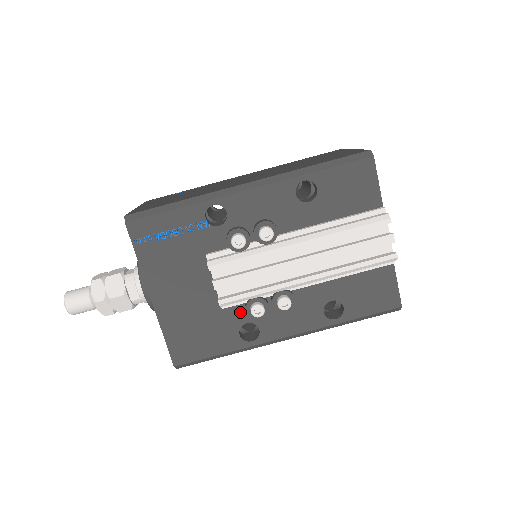
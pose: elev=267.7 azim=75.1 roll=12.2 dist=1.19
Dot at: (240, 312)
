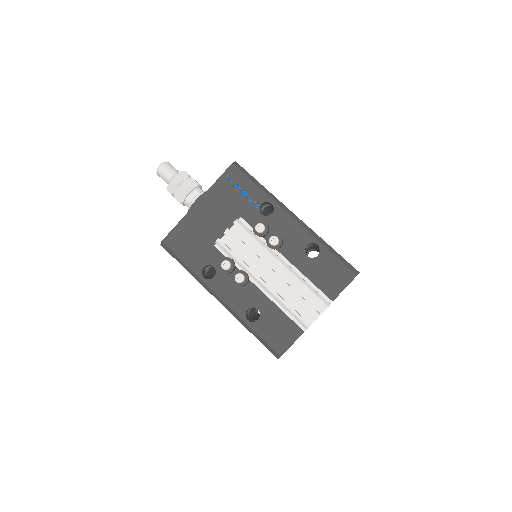
Dot at: (218, 259)
